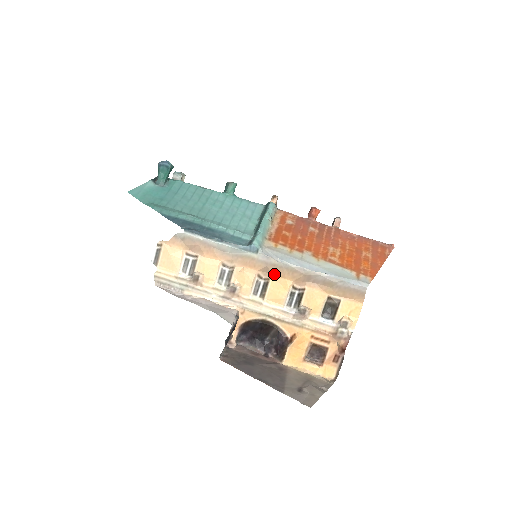
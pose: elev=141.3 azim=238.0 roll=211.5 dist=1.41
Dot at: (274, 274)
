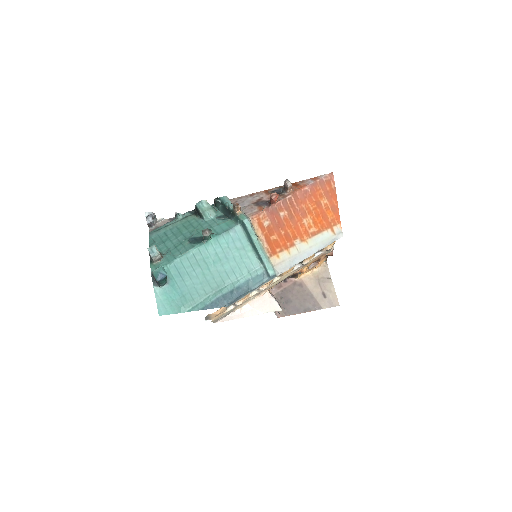
Dot at: occluded
